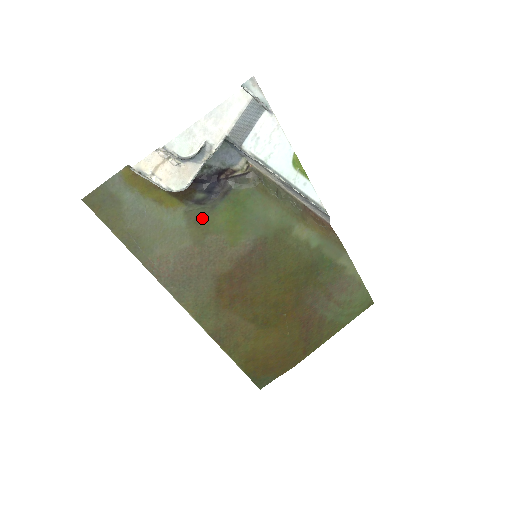
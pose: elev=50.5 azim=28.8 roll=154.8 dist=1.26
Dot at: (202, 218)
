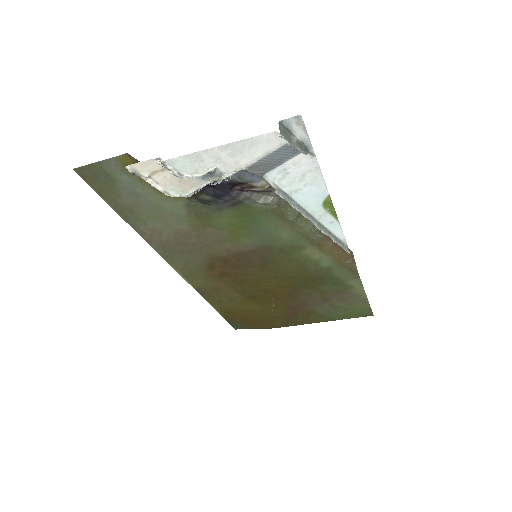
Dot at: (205, 214)
